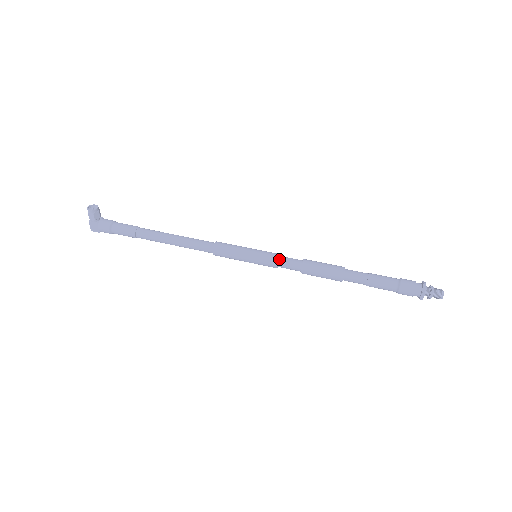
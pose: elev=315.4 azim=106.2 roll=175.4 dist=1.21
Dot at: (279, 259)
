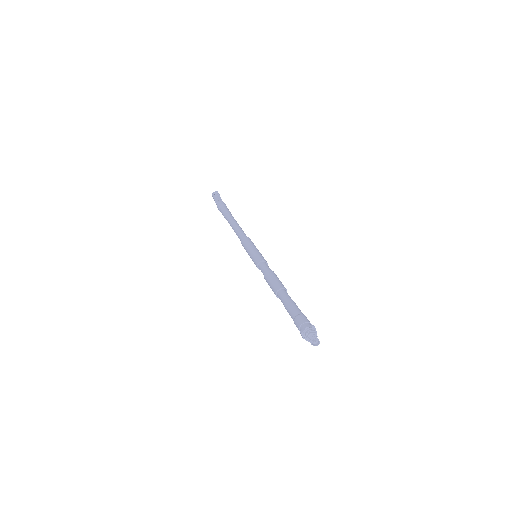
Dot at: (259, 264)
